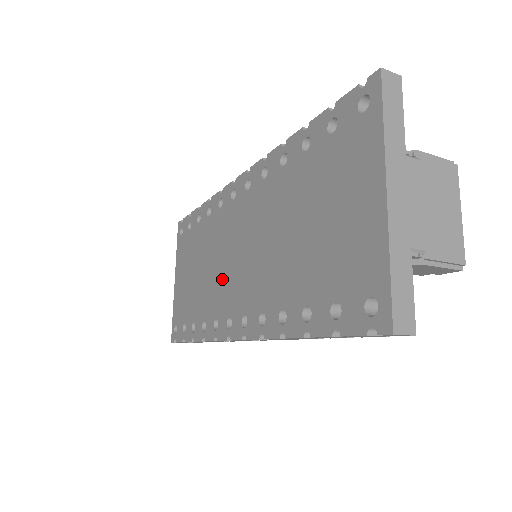
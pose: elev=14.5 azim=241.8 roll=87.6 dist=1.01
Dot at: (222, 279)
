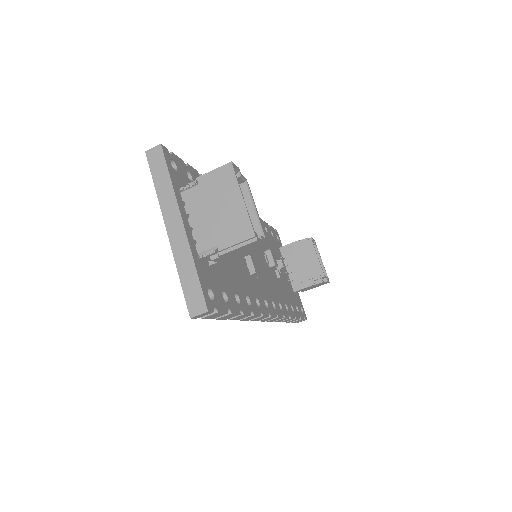
Dot at: occluded
